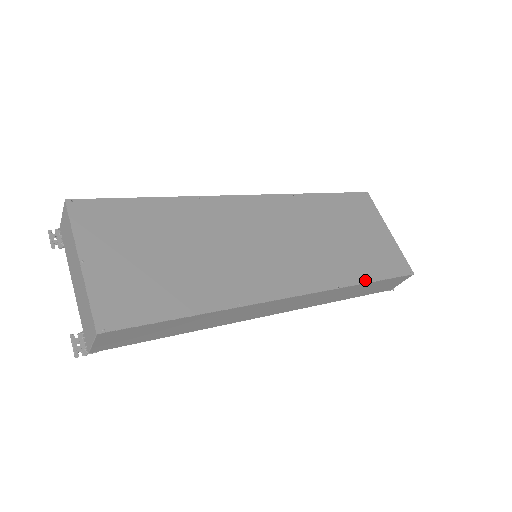
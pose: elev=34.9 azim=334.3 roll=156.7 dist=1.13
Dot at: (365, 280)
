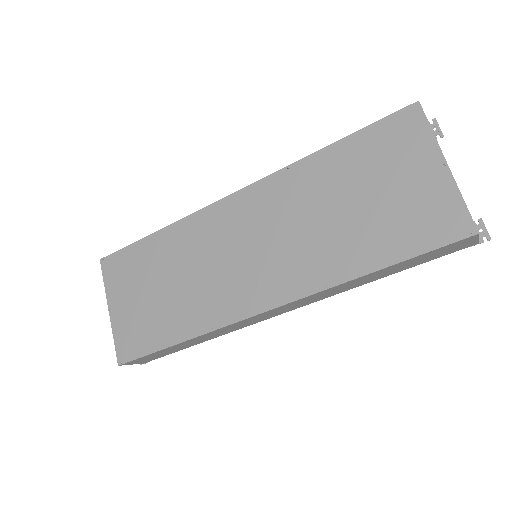
Dot at: (373, 268)
